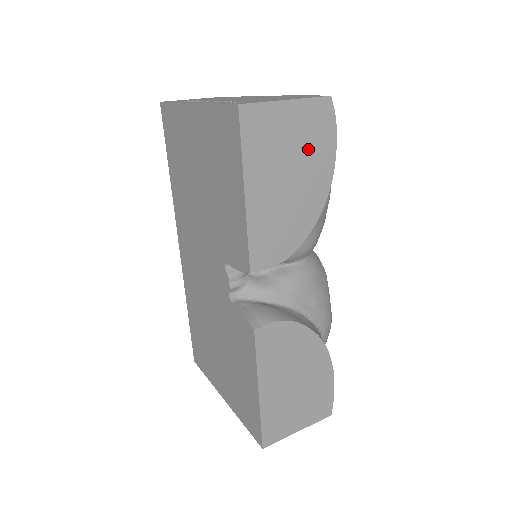
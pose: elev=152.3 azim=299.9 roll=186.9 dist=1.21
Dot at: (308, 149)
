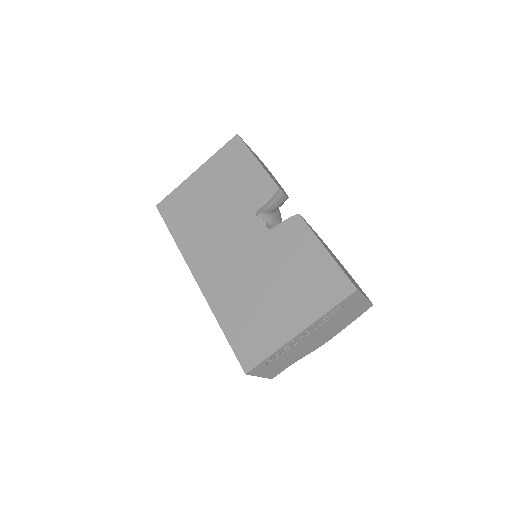
Dot at: (266, 168)
